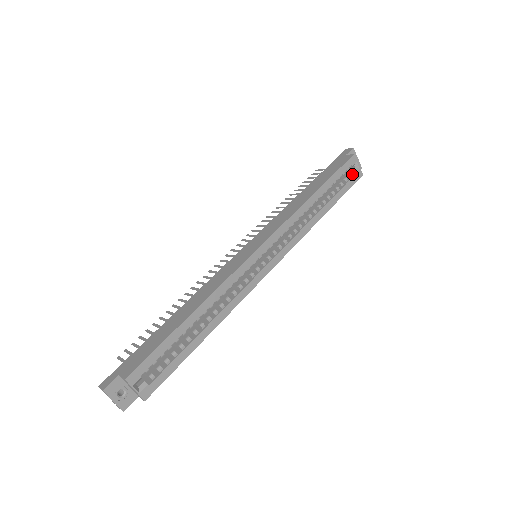
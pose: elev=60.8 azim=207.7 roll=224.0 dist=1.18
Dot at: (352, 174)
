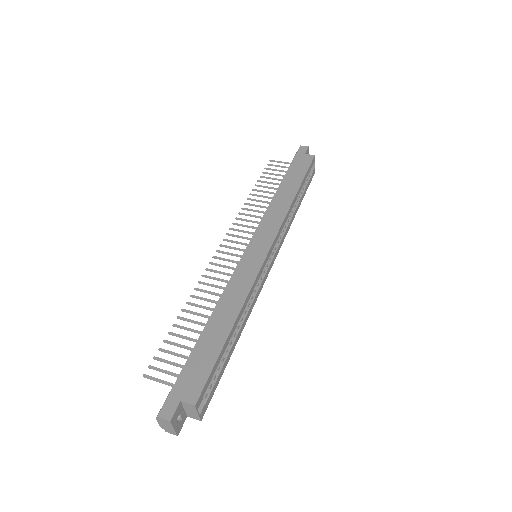
Dot at: (309, 173)
